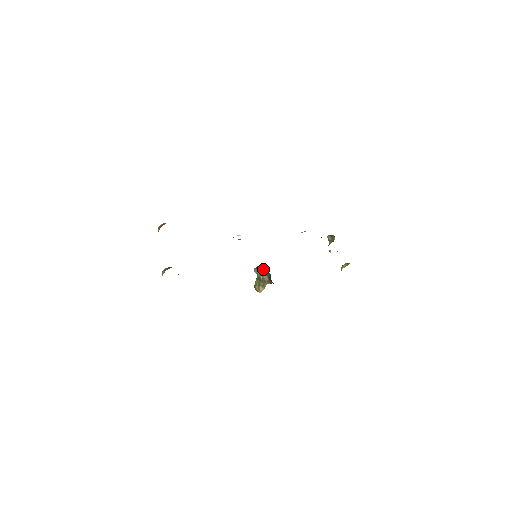
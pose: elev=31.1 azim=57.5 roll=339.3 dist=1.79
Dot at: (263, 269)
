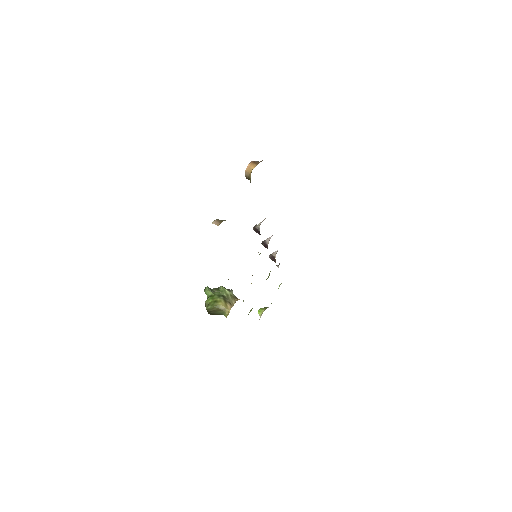
Dot at: occluded
